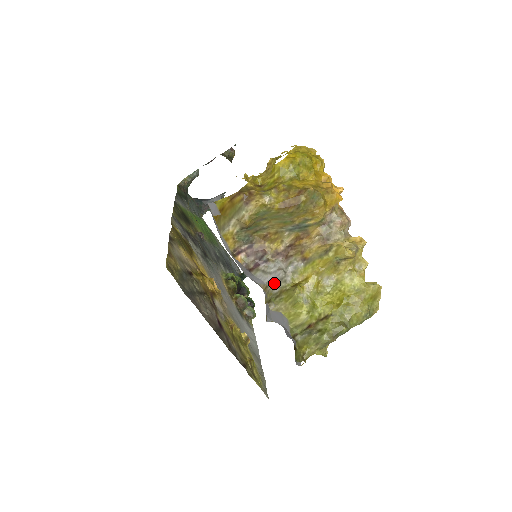
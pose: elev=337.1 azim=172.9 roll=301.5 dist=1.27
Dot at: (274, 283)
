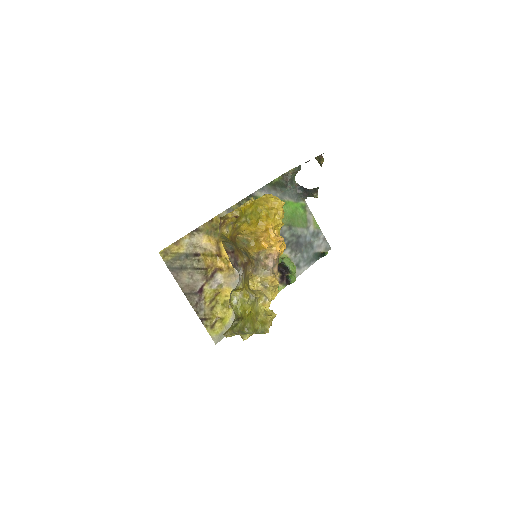
Dot at: occluded
